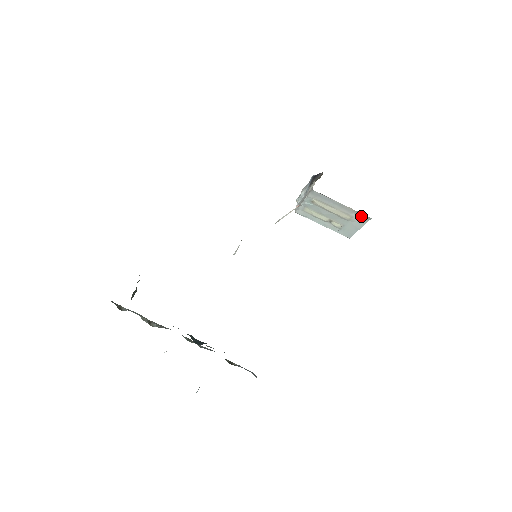
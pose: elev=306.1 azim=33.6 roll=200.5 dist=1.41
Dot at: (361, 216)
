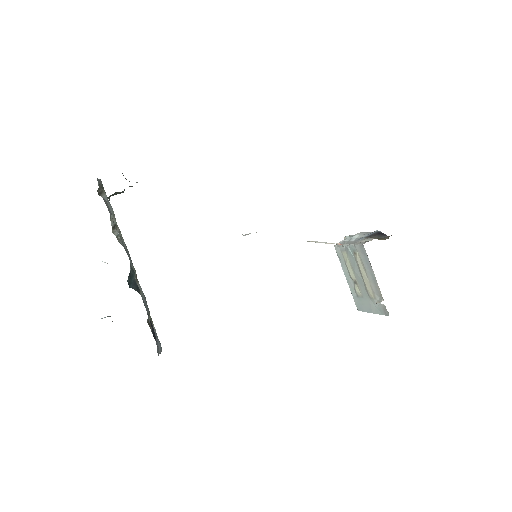
Dot at: (383, 305)
